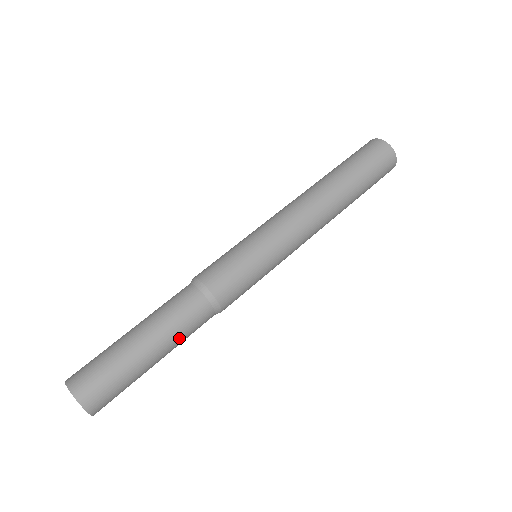
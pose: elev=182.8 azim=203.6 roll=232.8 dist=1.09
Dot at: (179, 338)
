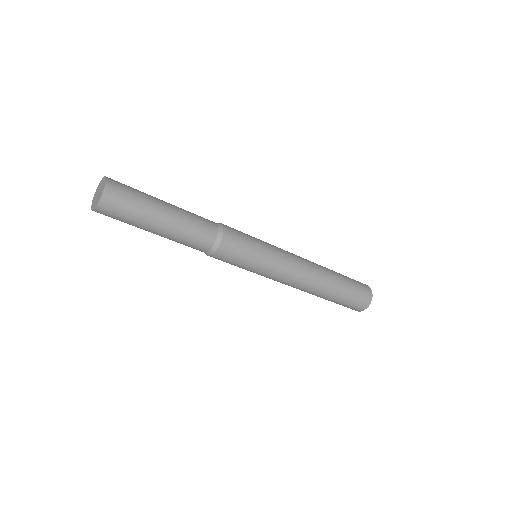
Dot at: (187, 222)
